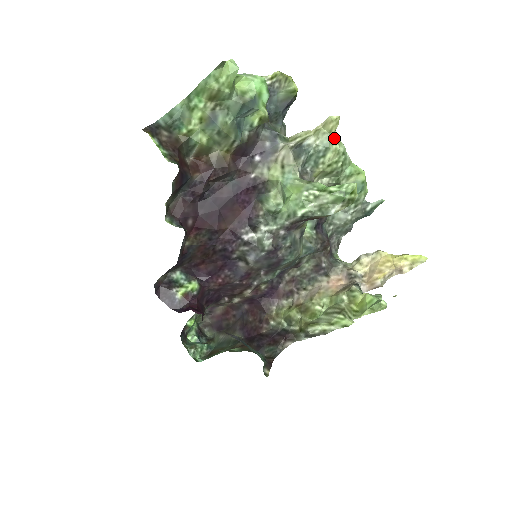
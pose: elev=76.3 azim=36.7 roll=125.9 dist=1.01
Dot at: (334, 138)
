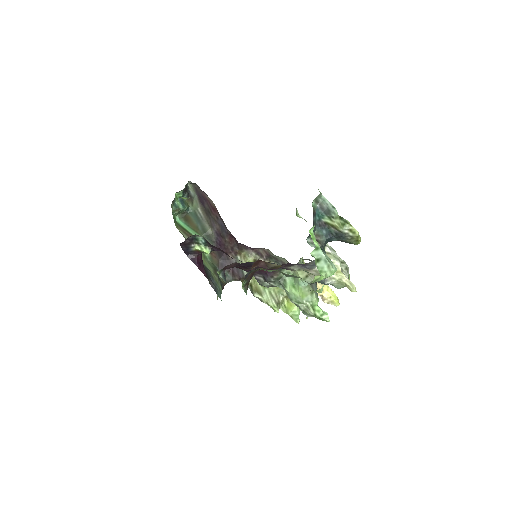
Dot at: occluded
